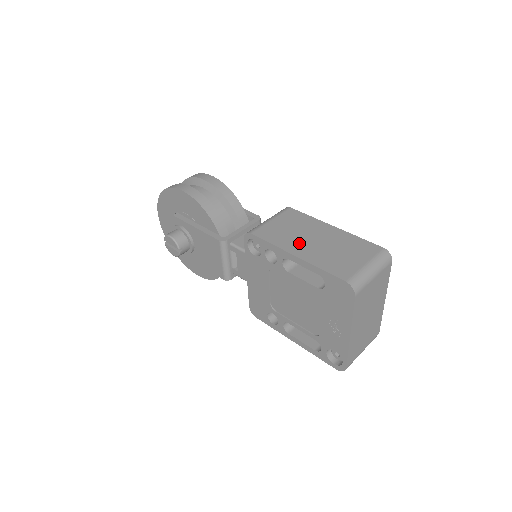
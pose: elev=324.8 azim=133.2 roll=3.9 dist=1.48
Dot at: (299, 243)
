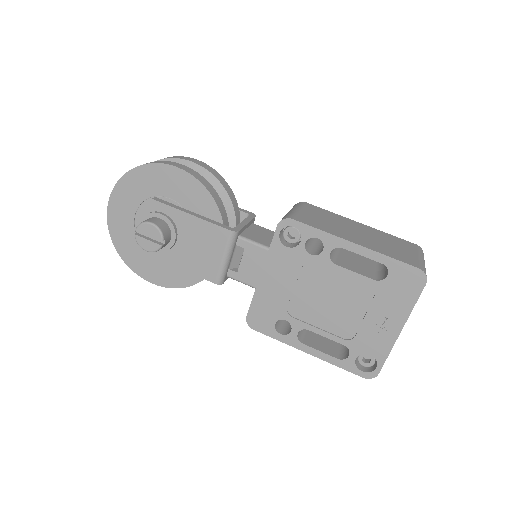
Dot at: (347, 233)
